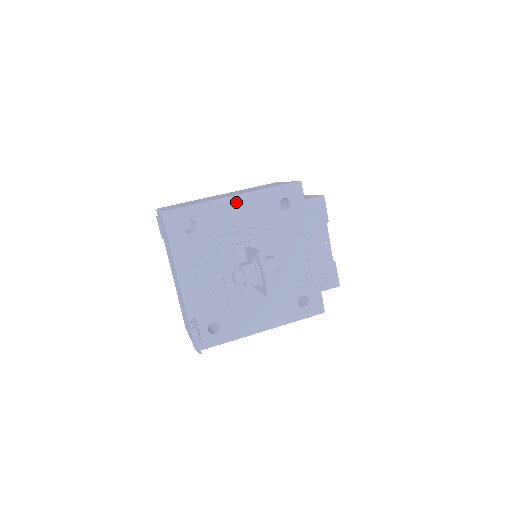
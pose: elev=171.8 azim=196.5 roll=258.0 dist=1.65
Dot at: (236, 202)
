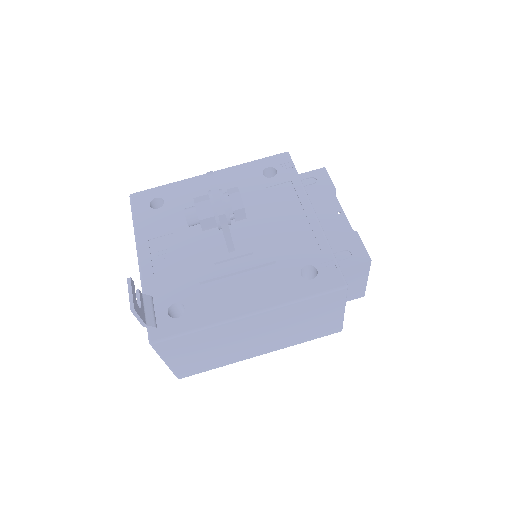
Dot at: occluded
